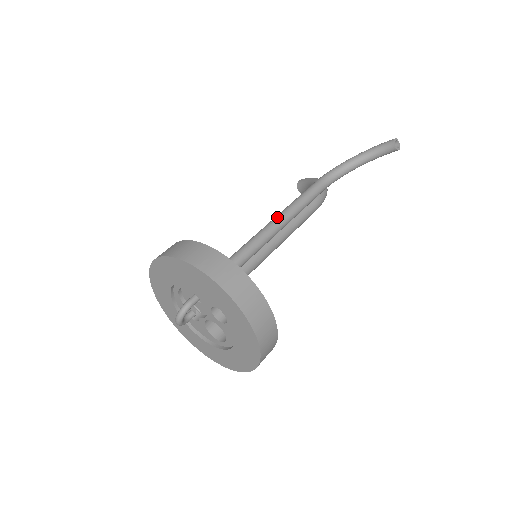
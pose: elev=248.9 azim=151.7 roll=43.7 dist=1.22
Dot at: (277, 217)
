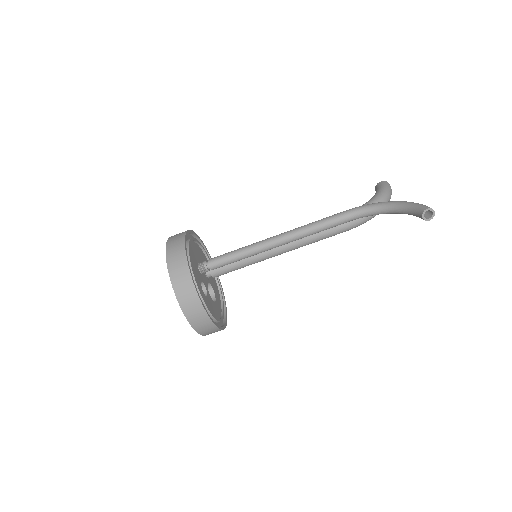
Dot at: (282, 234)
